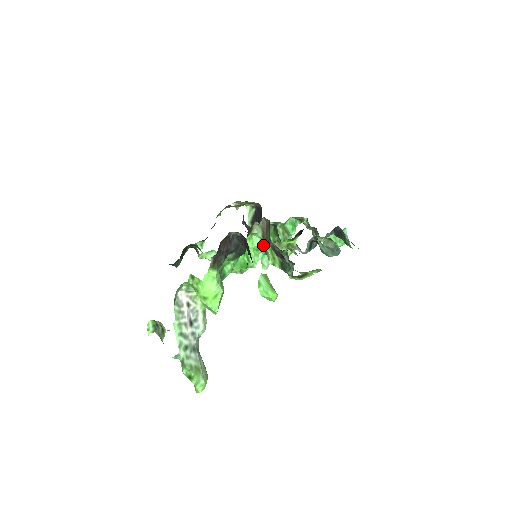
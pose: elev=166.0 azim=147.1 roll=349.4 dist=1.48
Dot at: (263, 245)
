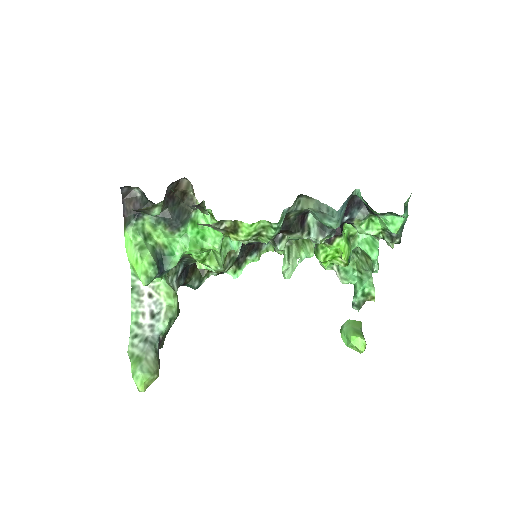
Dot at: (212, 218)
